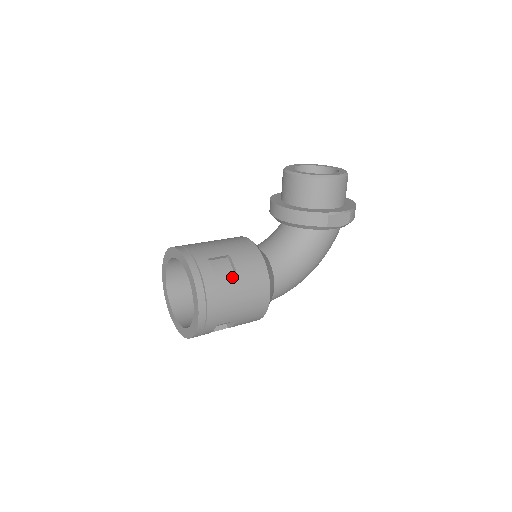
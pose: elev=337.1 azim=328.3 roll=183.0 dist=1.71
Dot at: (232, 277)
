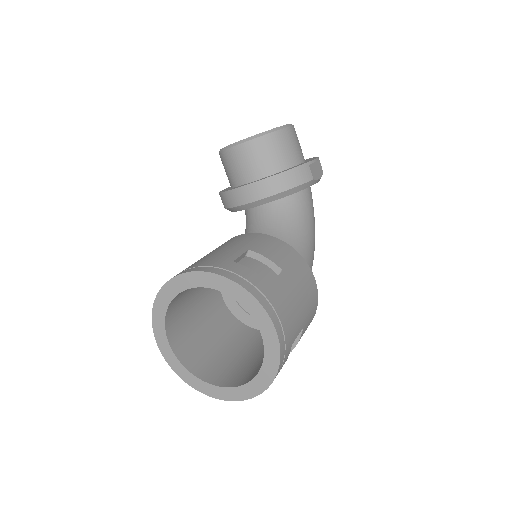
Dot at: (271, 272)
